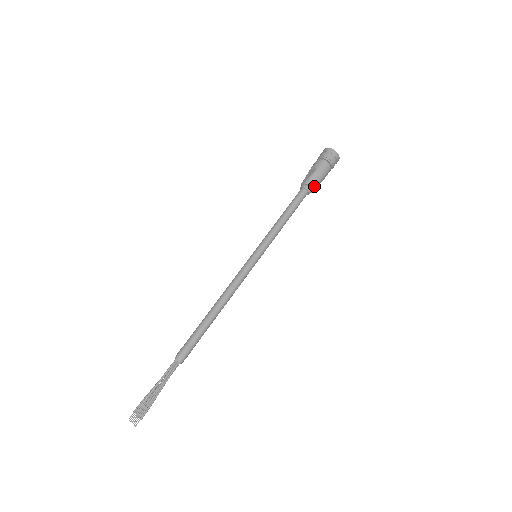
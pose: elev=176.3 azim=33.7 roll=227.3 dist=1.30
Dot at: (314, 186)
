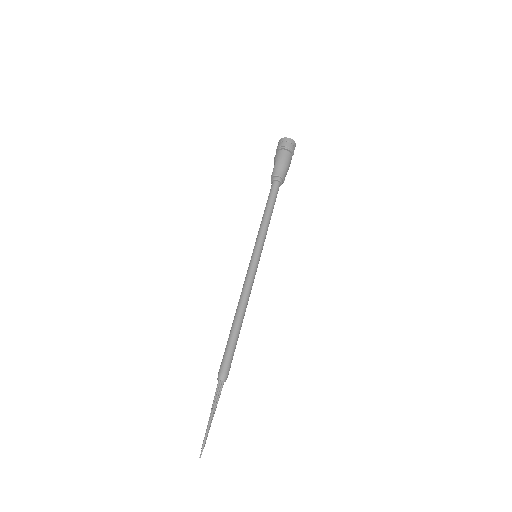
Dot at: (281, 173)
